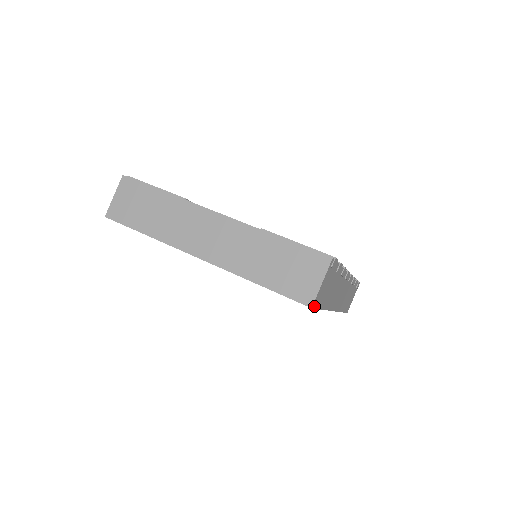
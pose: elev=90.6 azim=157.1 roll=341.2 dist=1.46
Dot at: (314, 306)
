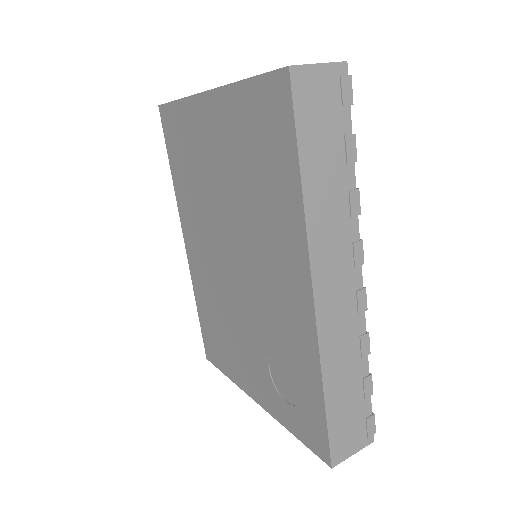
Dot at: (293, 83)
